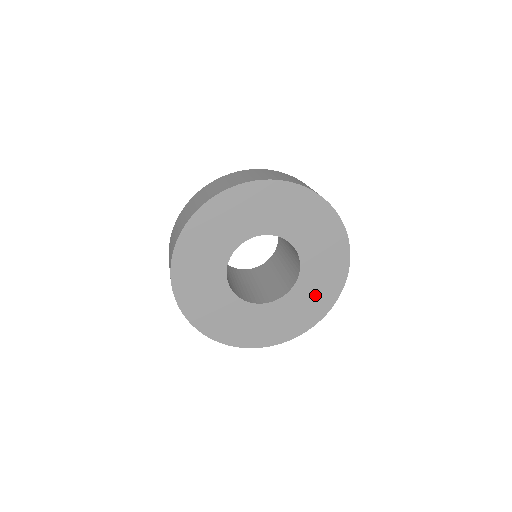
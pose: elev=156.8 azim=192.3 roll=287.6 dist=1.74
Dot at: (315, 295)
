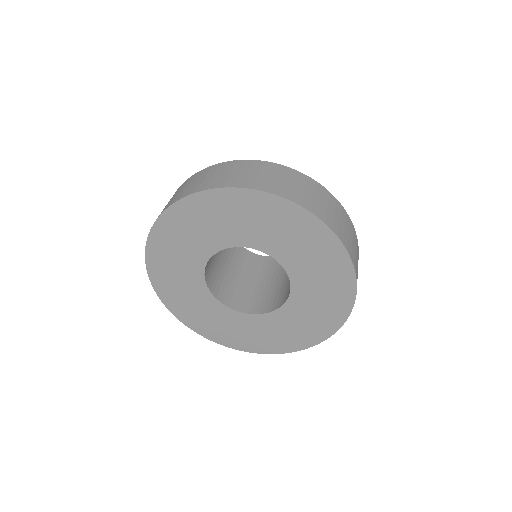
Dot at: (292, 330)
